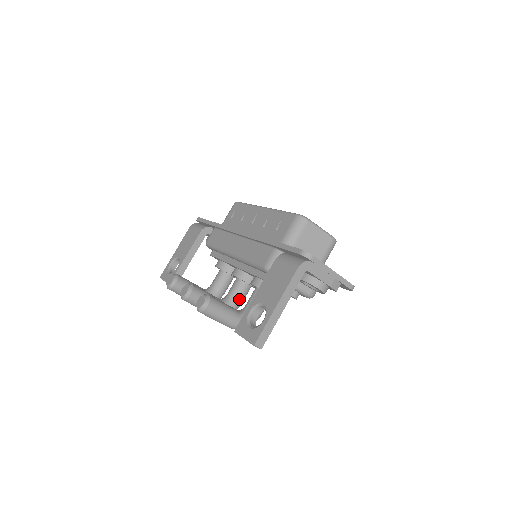
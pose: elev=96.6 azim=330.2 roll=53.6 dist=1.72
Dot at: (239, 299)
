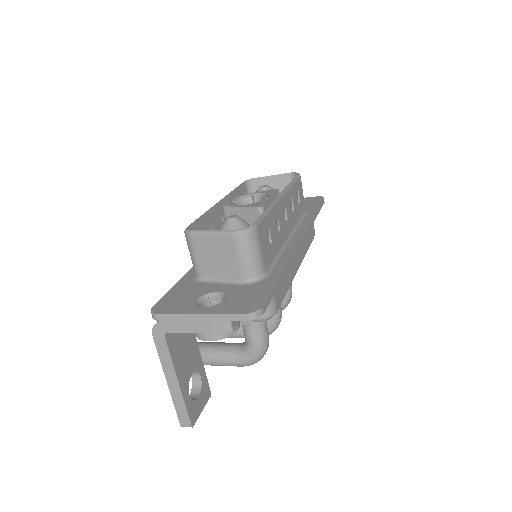
Dot at: occluded
